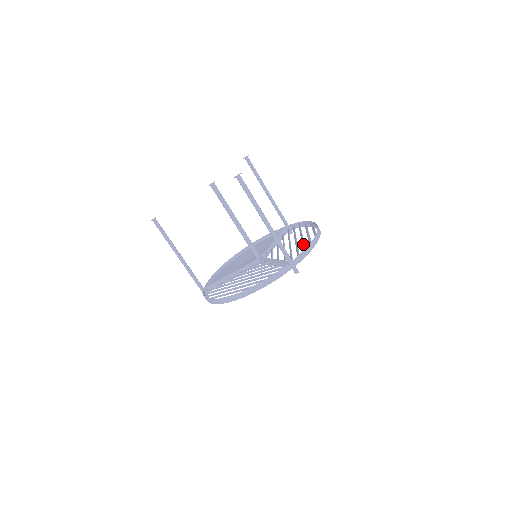
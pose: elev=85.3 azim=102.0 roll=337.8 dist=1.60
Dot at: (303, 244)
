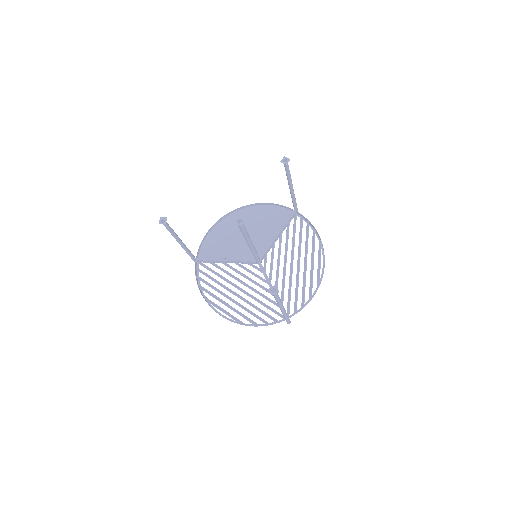
Dot at: (304, 285)
